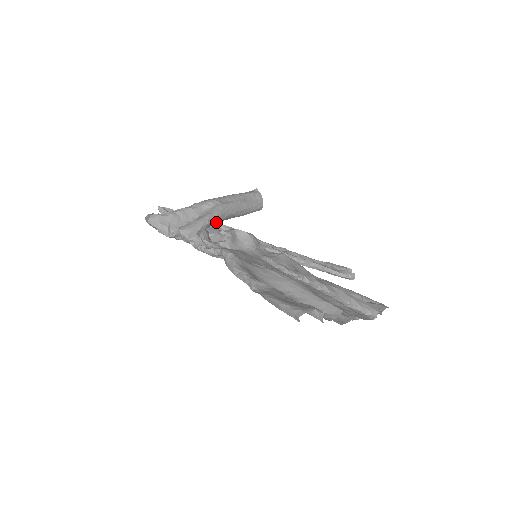
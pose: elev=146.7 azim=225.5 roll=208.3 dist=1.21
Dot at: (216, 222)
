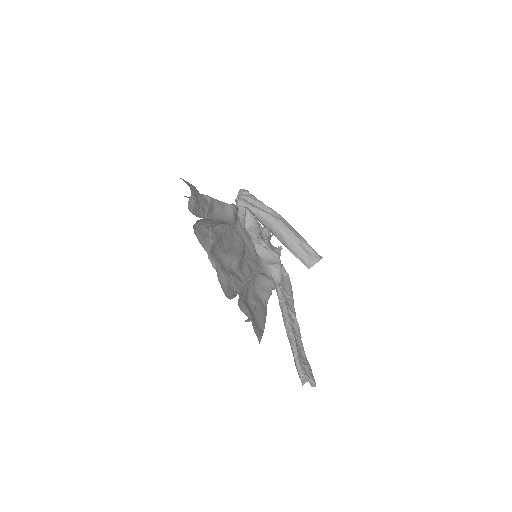
Dot at: (267, 224)
